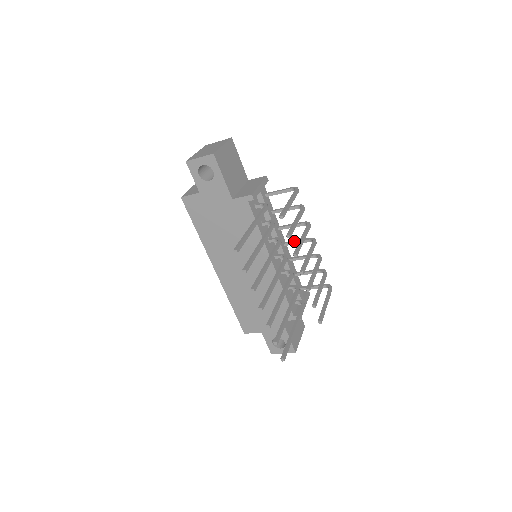
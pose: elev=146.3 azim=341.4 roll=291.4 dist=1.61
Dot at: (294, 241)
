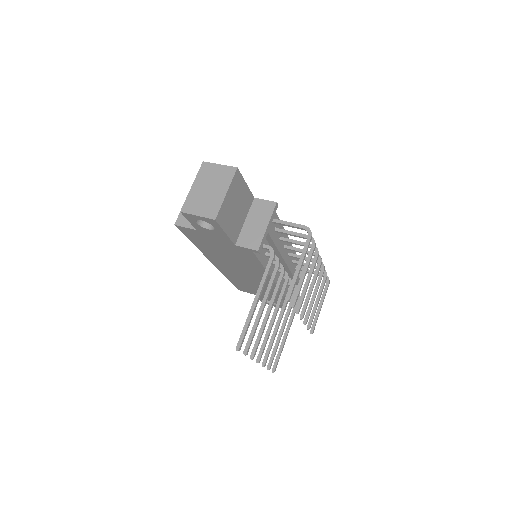
Dot at: (298, 250)
